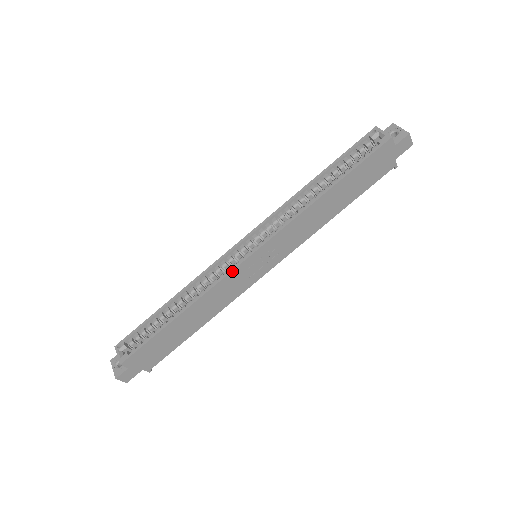
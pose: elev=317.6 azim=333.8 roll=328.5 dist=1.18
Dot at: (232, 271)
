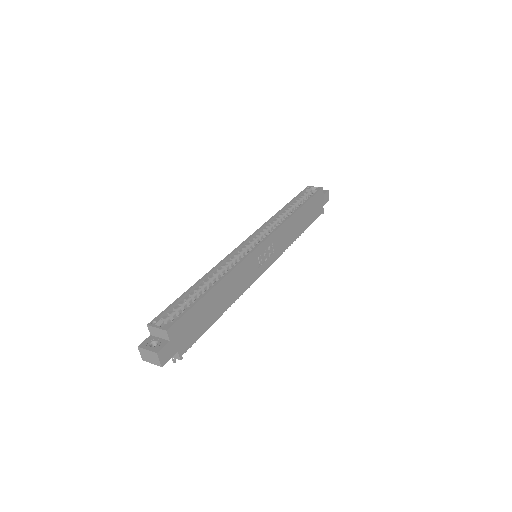
Dot at: (251, 253)
